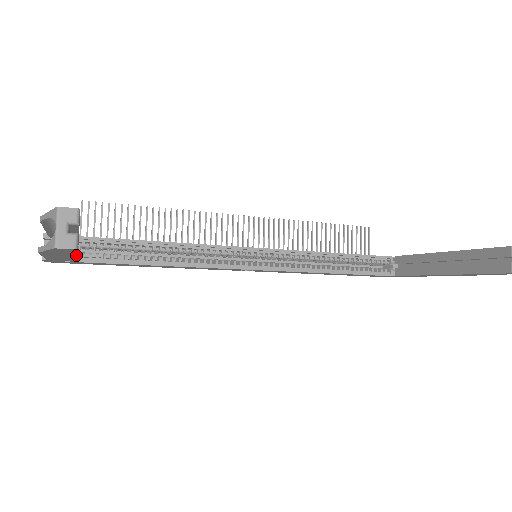
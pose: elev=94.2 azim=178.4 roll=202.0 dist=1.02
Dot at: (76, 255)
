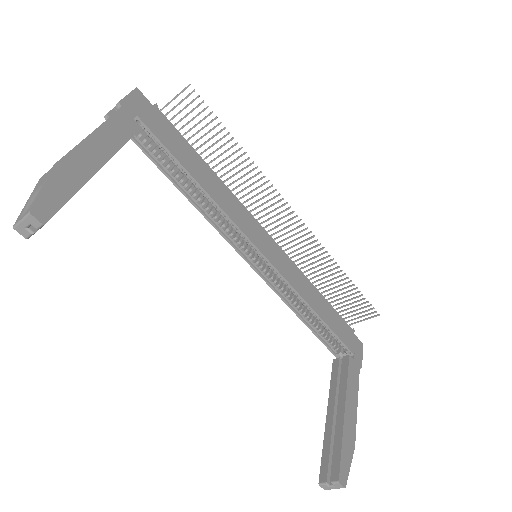
Dot at: occluded
